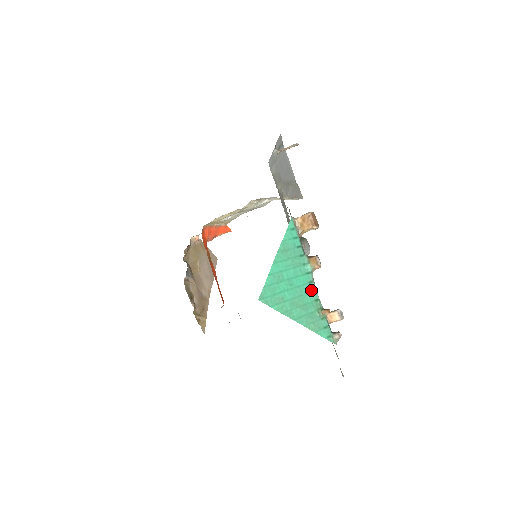
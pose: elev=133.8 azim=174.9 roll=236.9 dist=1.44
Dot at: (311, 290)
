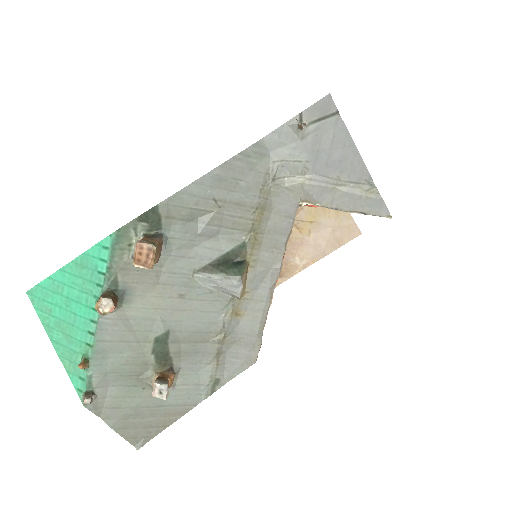
Dot at: (88, 329)
